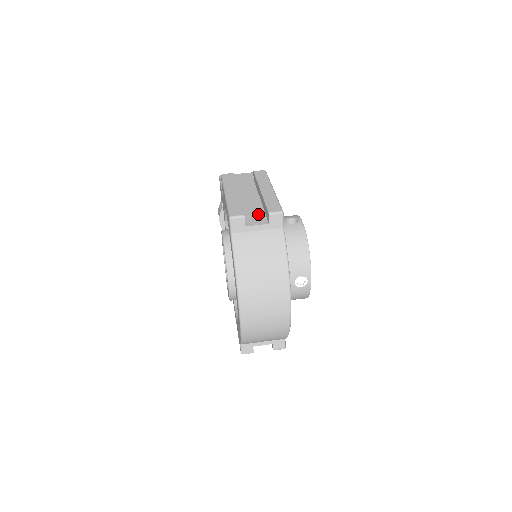
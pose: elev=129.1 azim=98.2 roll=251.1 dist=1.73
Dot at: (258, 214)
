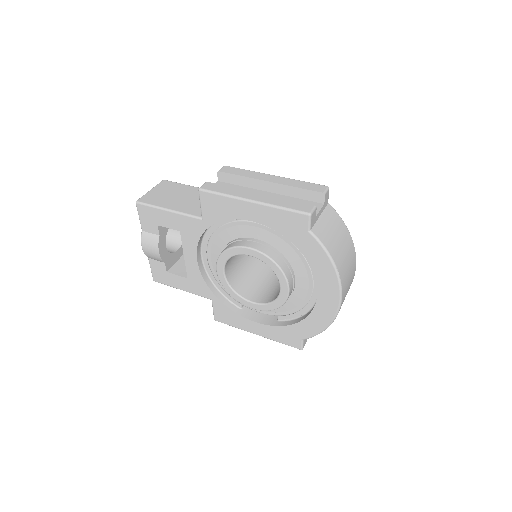
Dot at: occluded
